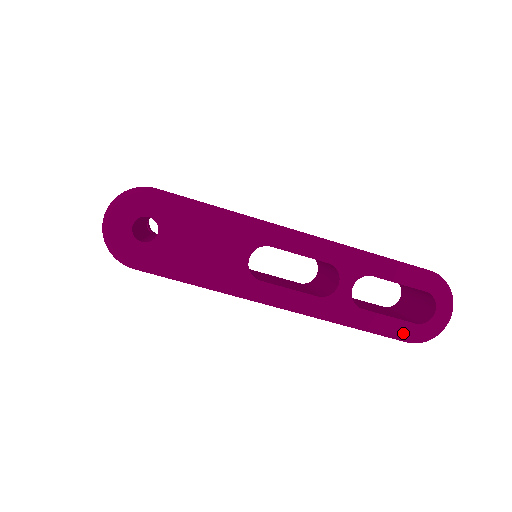
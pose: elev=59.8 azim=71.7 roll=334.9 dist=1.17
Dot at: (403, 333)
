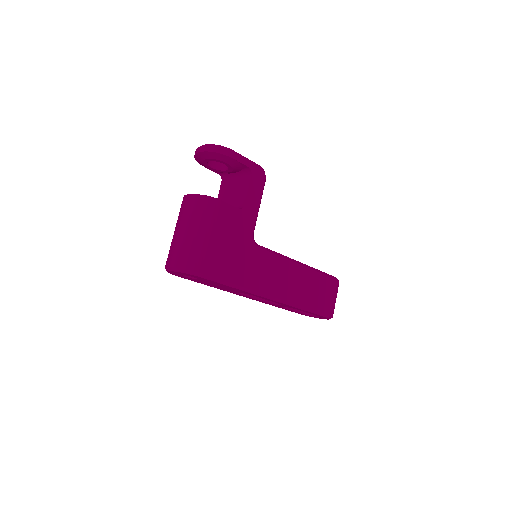
Dot at: occluded
